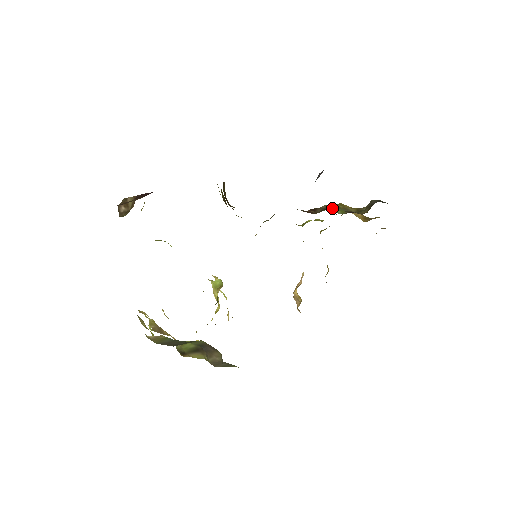
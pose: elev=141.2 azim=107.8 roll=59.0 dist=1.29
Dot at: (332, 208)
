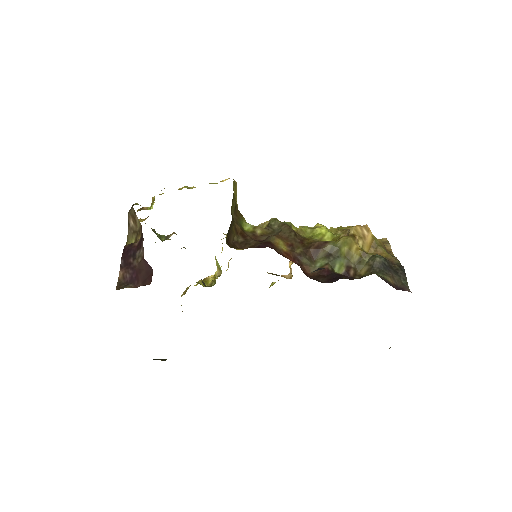
Dot at: (332, 261)
